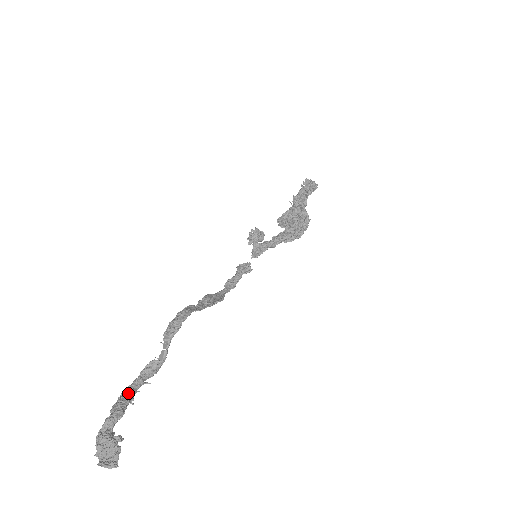
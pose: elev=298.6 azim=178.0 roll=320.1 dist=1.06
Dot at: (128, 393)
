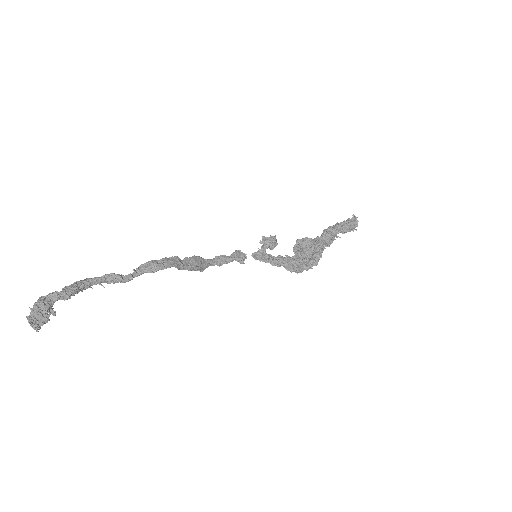
Dot at: (84, 285)
